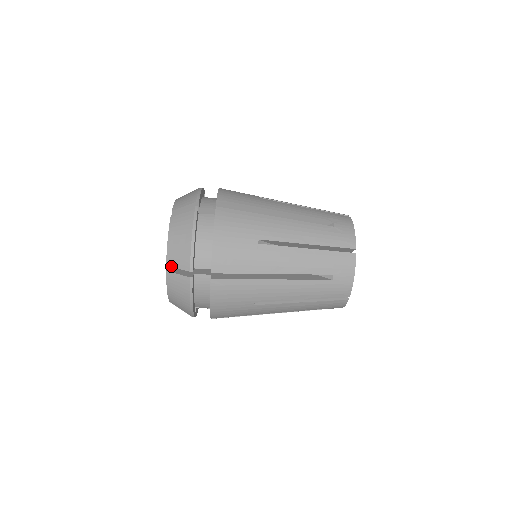
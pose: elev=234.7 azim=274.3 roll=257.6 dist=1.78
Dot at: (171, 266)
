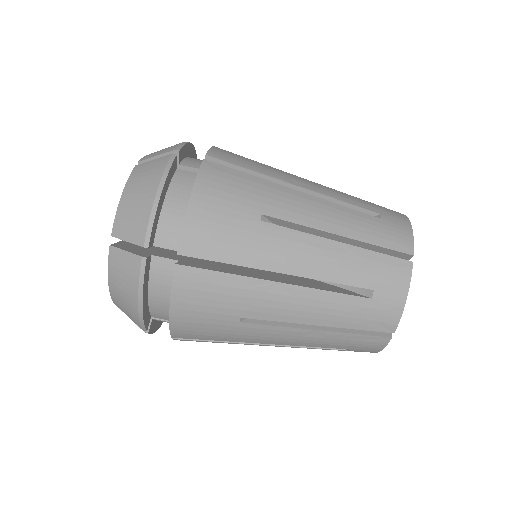
Dot at: (146, 159)
